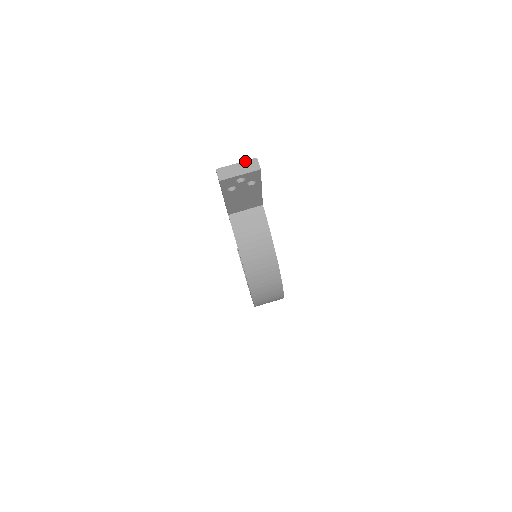
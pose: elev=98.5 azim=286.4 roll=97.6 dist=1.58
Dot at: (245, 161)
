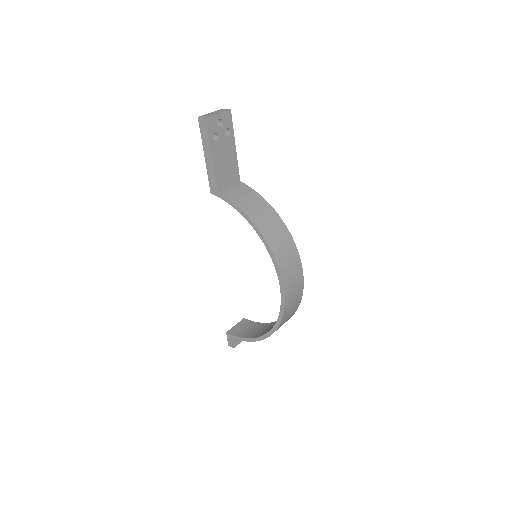
Dot at: (216, 111)
